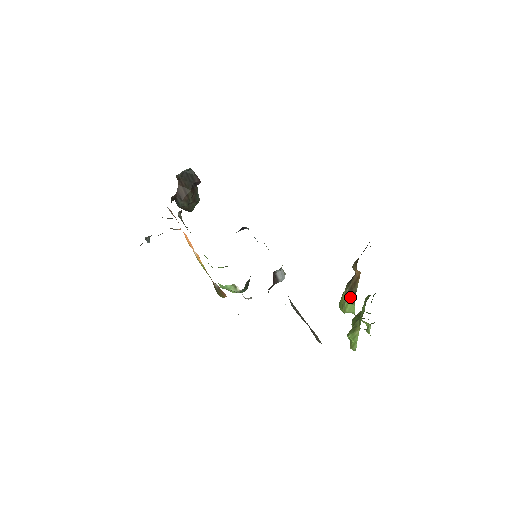
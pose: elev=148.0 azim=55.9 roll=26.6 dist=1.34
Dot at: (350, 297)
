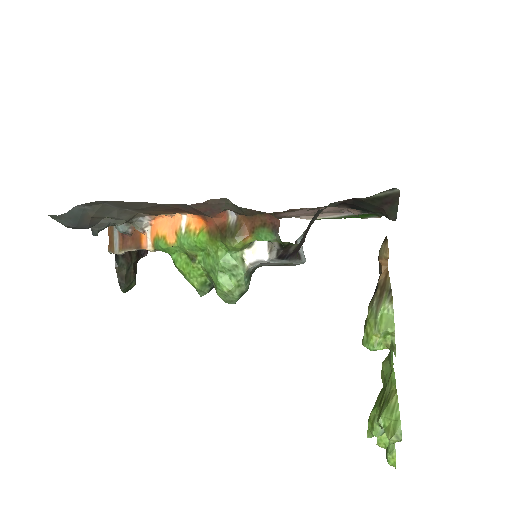
Dot at: (384, 301)
